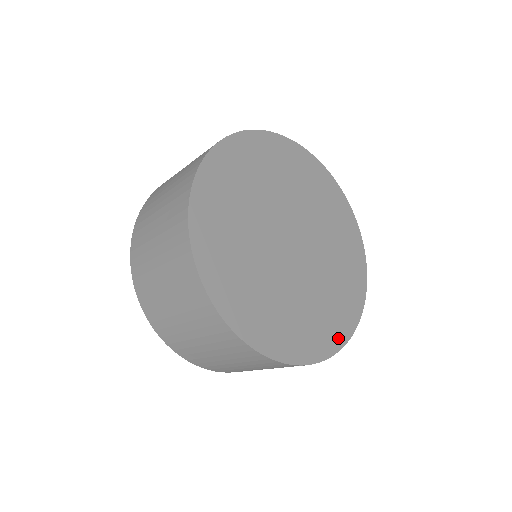
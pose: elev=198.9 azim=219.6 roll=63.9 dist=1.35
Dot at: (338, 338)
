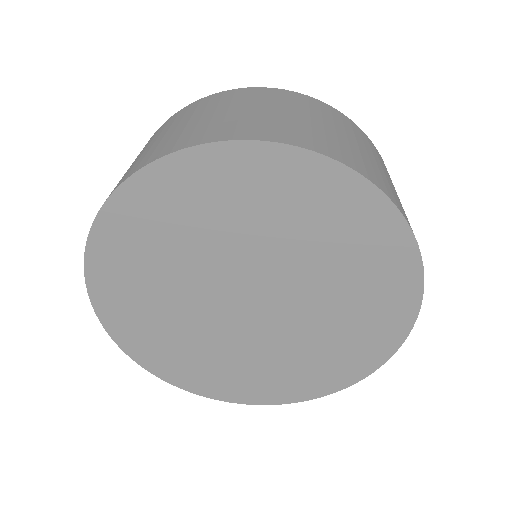
Dot at: (382, 349)
